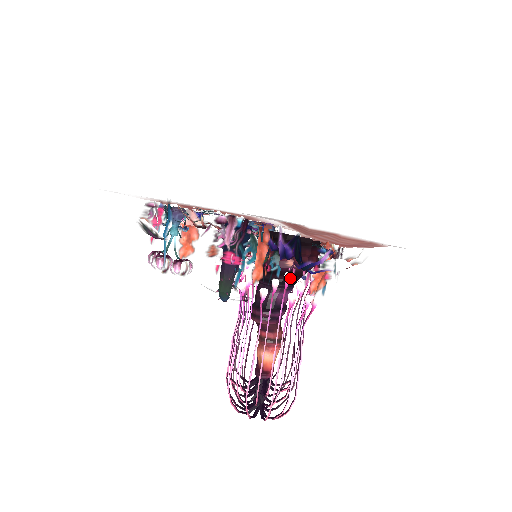
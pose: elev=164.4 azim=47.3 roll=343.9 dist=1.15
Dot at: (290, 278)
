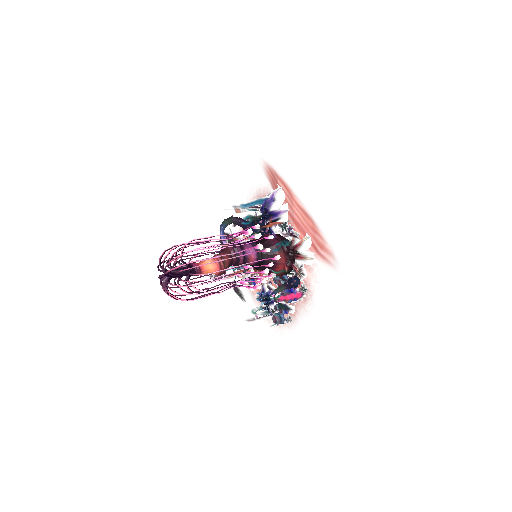
Dot at: occluded
